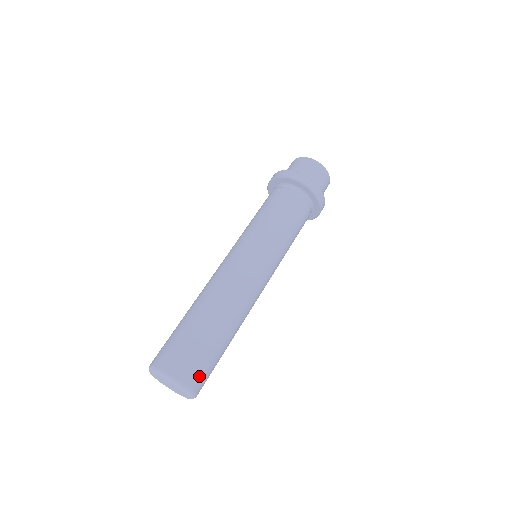
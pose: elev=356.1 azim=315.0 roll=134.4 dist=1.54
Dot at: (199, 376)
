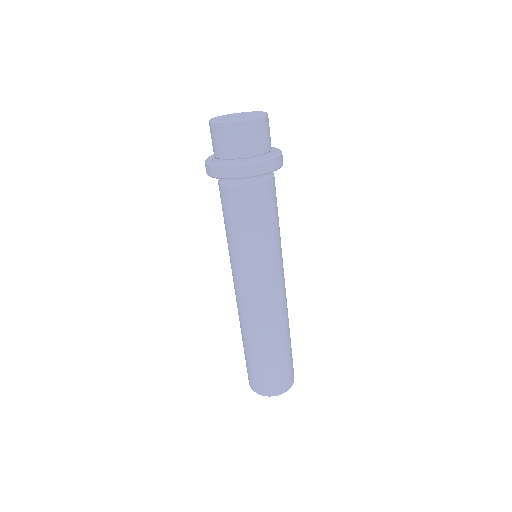
Dot at: (291, 375)
